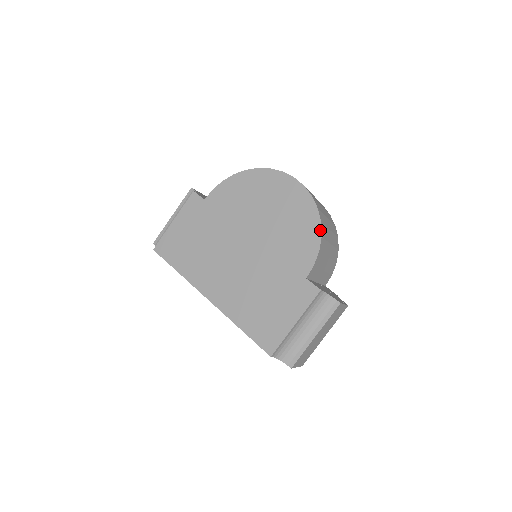
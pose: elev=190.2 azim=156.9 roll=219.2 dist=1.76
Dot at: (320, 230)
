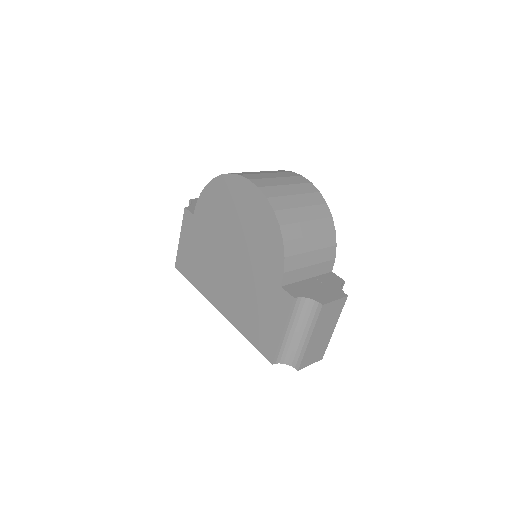
Dot at: (280, 234)
